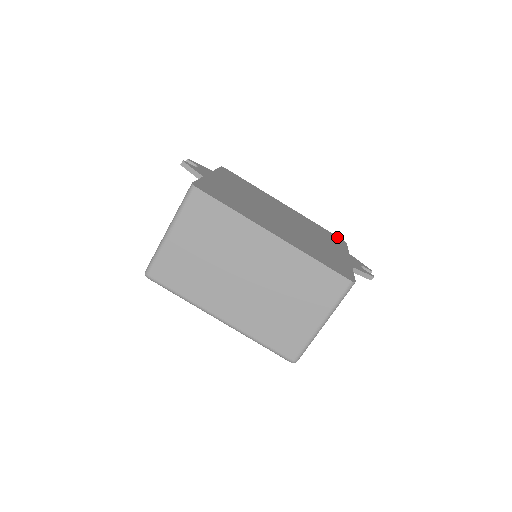
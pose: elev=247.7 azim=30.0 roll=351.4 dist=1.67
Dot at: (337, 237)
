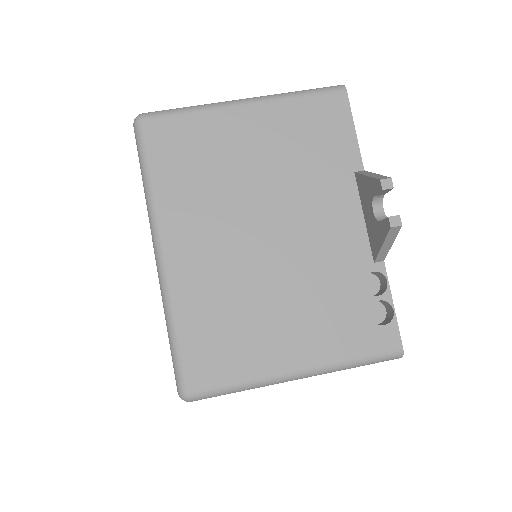
Dot at: occluded
